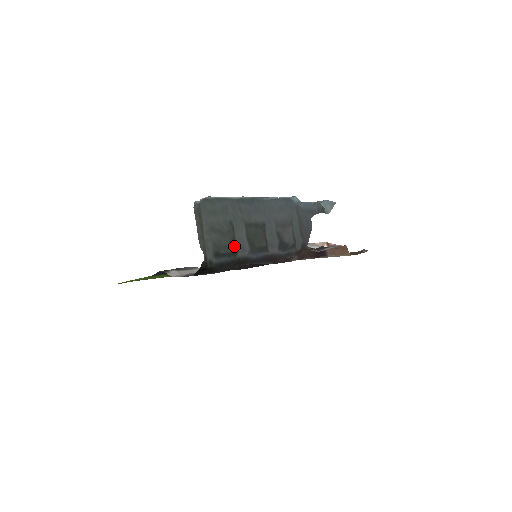
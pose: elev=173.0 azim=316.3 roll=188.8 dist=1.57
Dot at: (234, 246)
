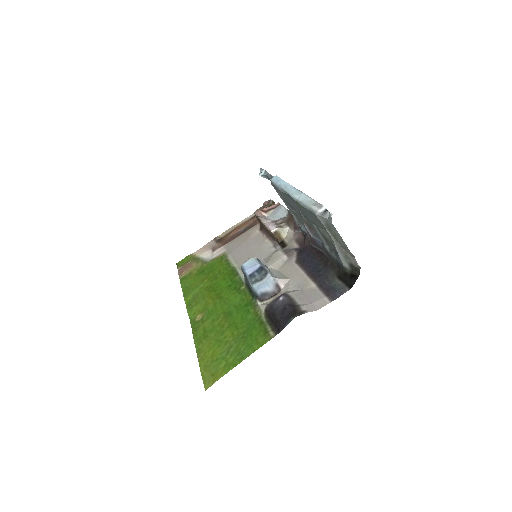
Dot at: (328, 243)
